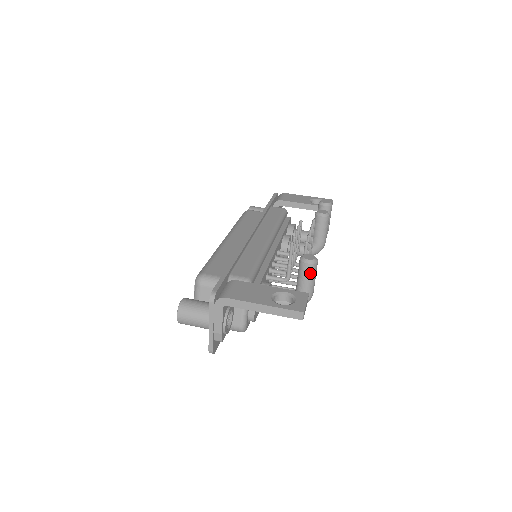
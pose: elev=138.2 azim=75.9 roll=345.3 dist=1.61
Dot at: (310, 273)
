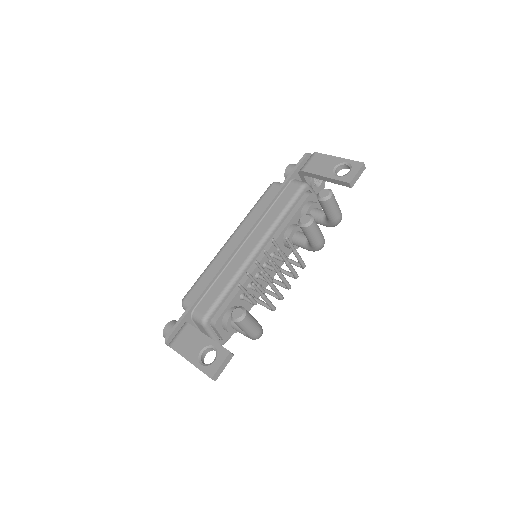
Dot at: (241, 326)
